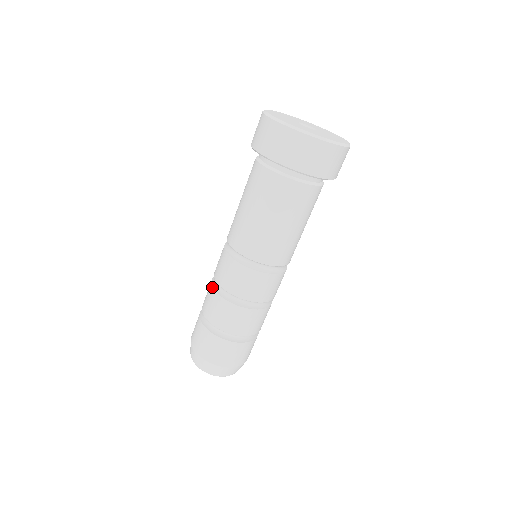
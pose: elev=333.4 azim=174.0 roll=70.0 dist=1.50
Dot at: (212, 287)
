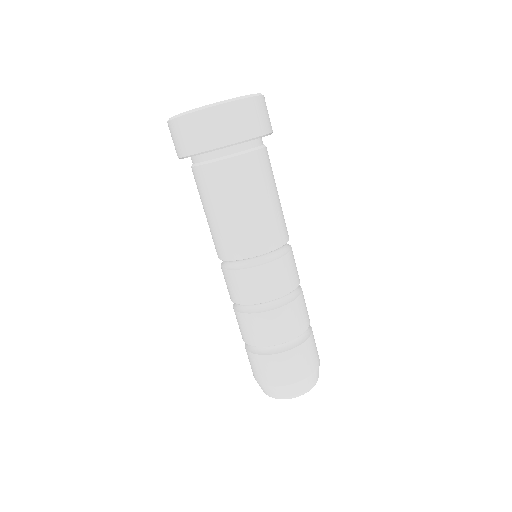
Dot at: occluded
